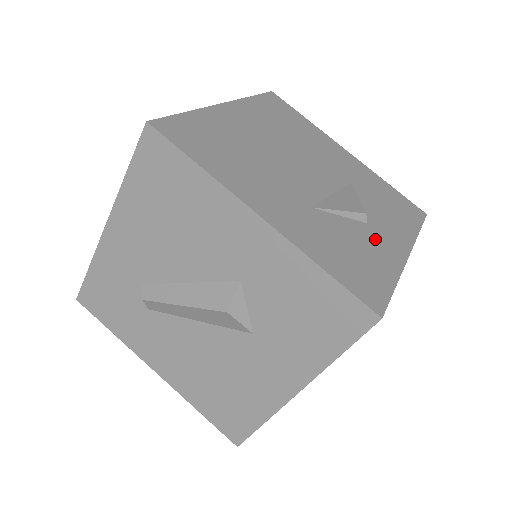
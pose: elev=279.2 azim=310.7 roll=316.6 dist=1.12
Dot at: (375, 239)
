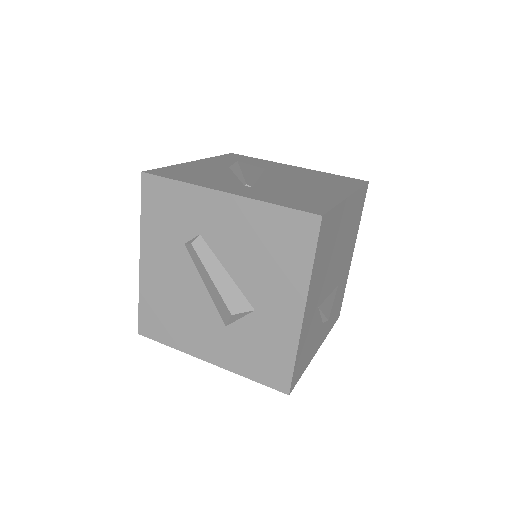
Dot at: (318, 336)
